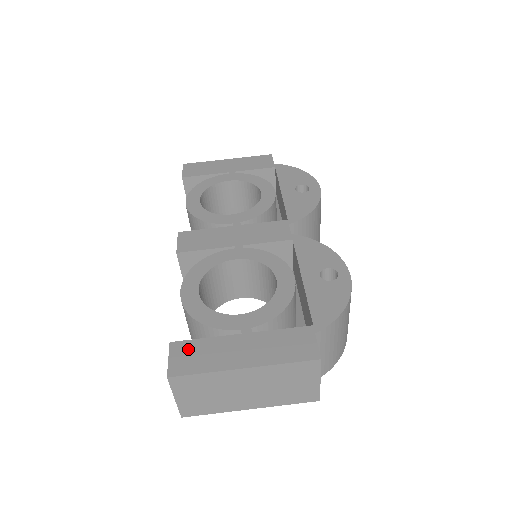
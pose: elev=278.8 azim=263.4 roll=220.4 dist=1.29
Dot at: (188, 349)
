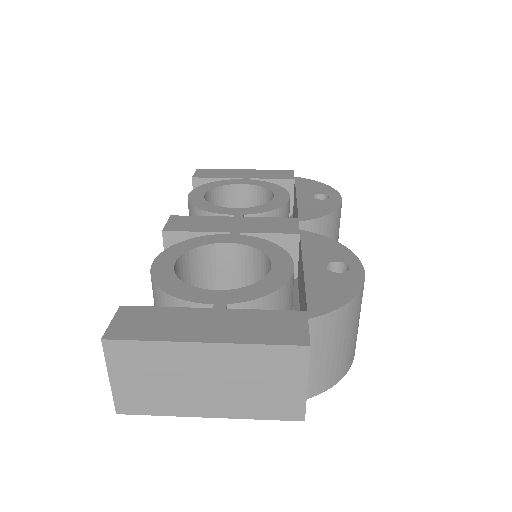
Dot at: (140, 315)
